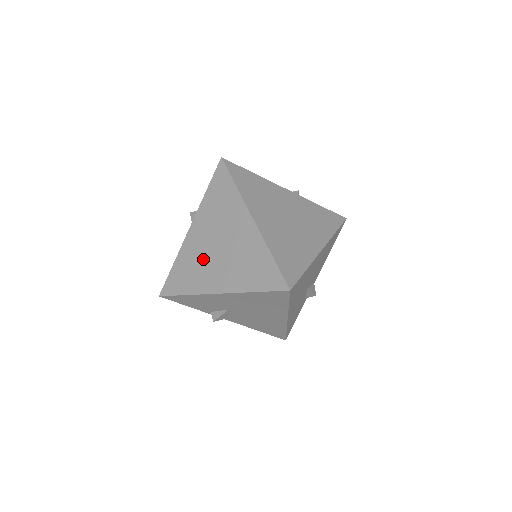
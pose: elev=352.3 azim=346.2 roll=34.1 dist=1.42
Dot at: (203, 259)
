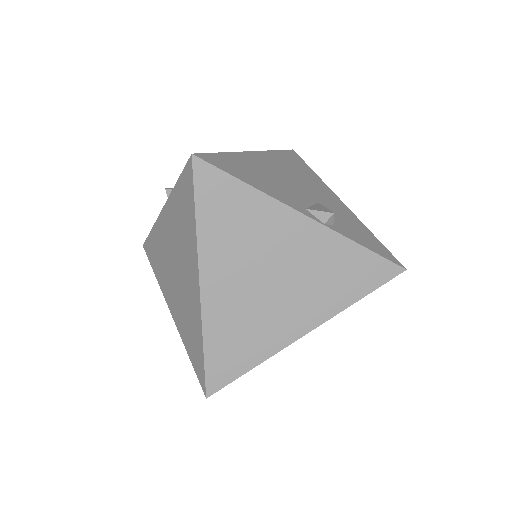
Dot at: (166, 261)
